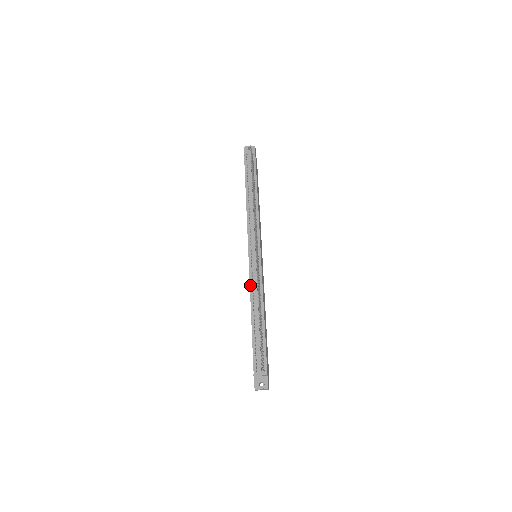
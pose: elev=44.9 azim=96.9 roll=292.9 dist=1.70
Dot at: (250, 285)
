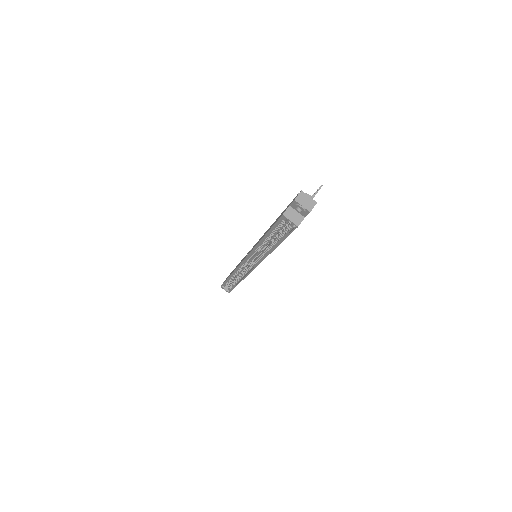
Dot at: occluded
